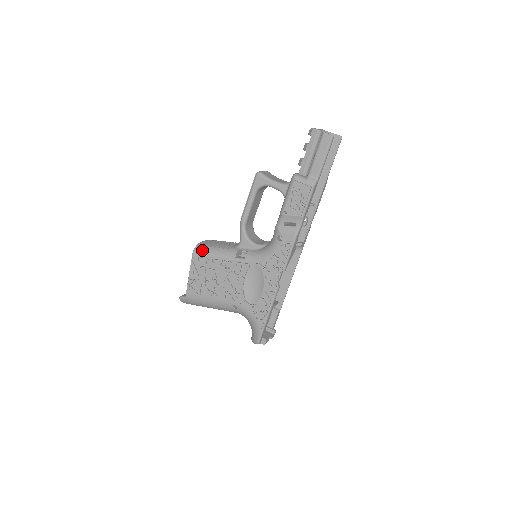
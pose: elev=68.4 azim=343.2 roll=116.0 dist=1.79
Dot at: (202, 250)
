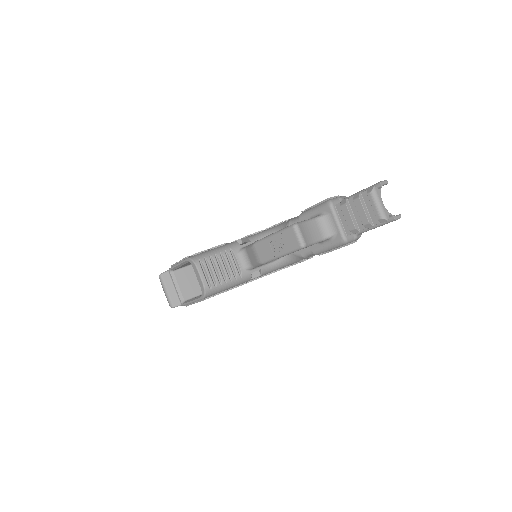
Dot at: (215, 292)
